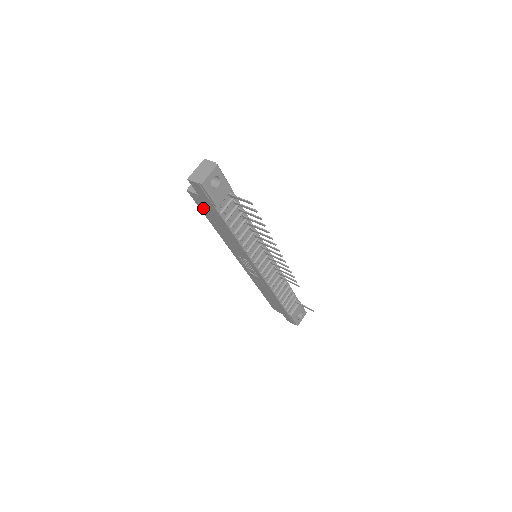
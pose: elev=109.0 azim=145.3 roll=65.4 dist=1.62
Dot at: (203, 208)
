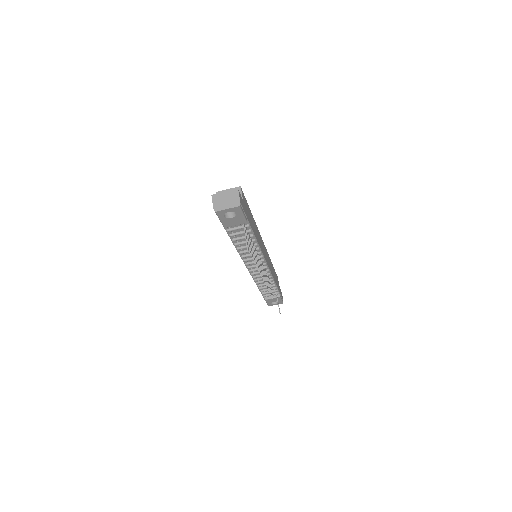
Dot at: occluded
